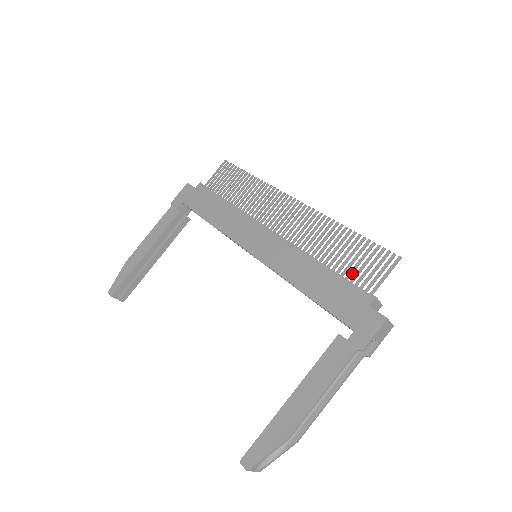
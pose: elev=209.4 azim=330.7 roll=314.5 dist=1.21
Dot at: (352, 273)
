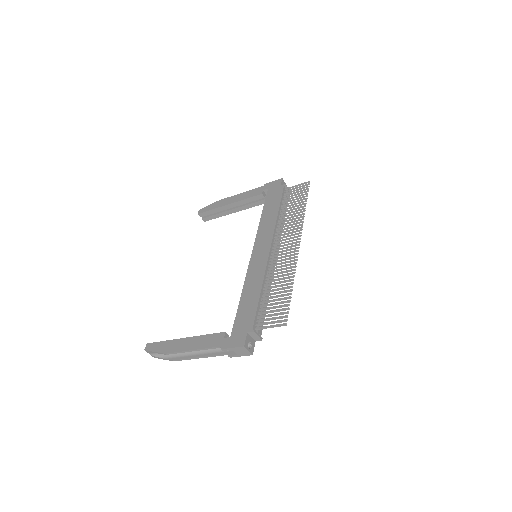
Dot at: occluded
